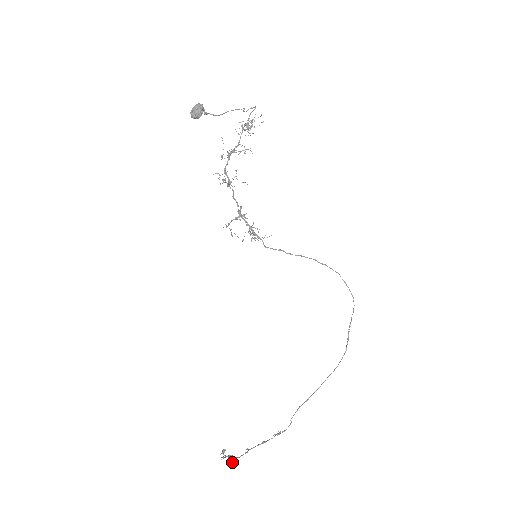
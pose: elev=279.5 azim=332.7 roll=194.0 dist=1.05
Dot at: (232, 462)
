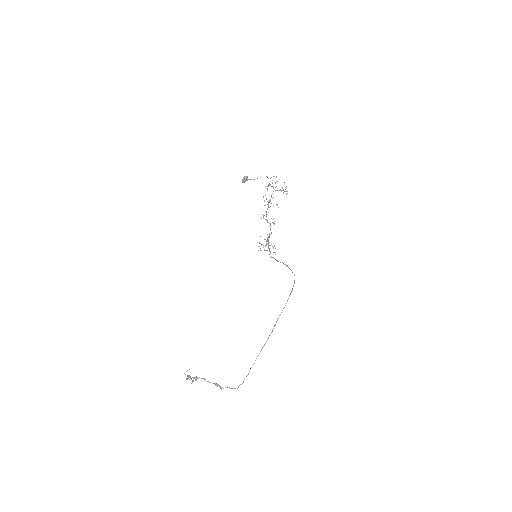
Dot at: (187, 378)
